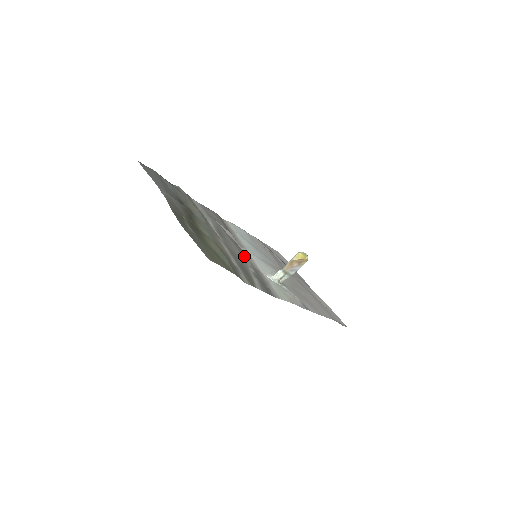
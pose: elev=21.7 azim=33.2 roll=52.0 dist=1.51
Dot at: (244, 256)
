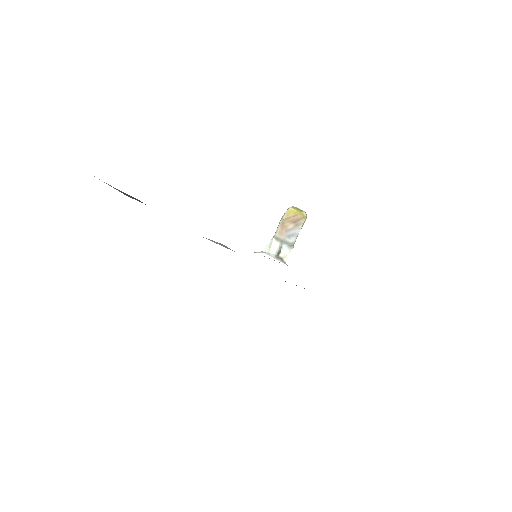
Dot at: occluded
